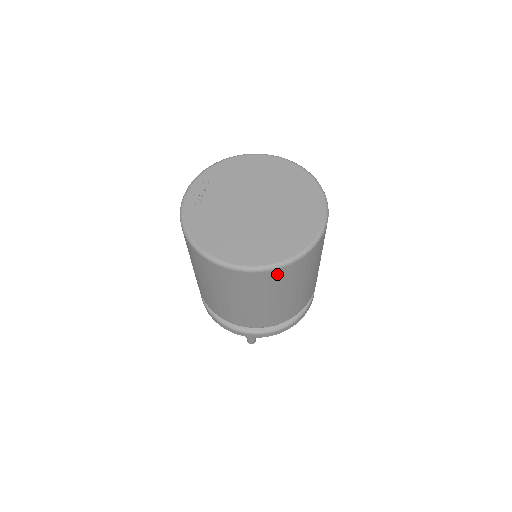
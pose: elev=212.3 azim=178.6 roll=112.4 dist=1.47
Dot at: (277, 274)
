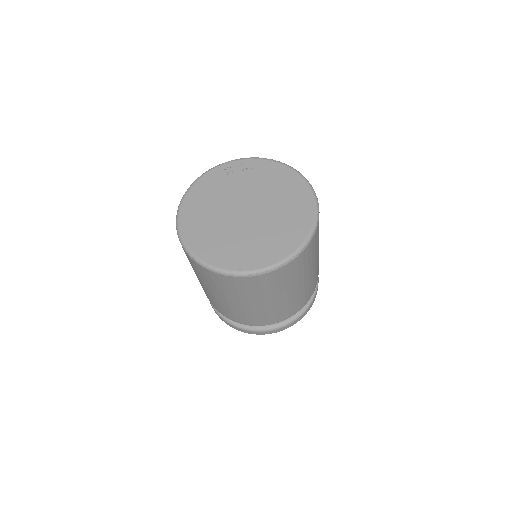
Dot at: (199, 267)
